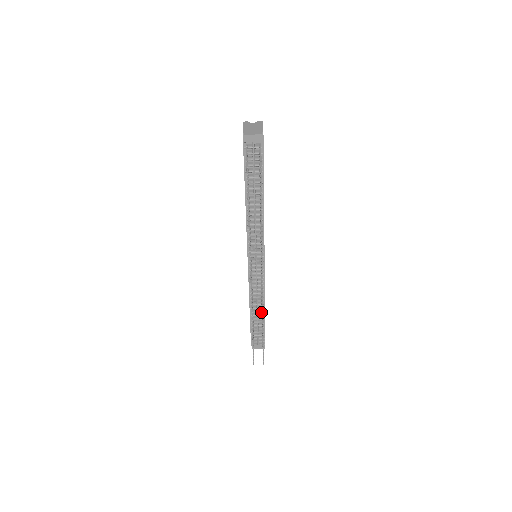
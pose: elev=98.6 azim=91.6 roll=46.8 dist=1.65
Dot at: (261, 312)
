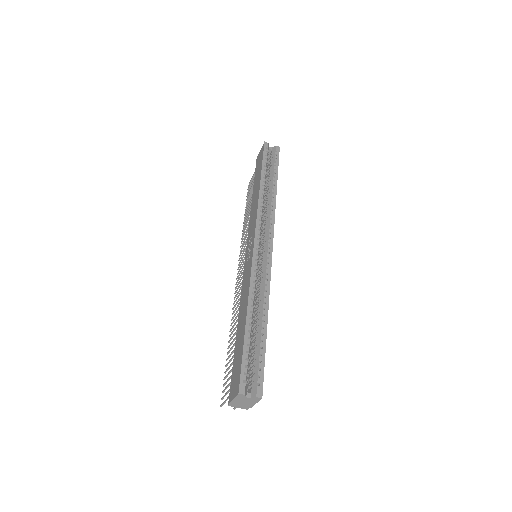
Dot at: occluded
